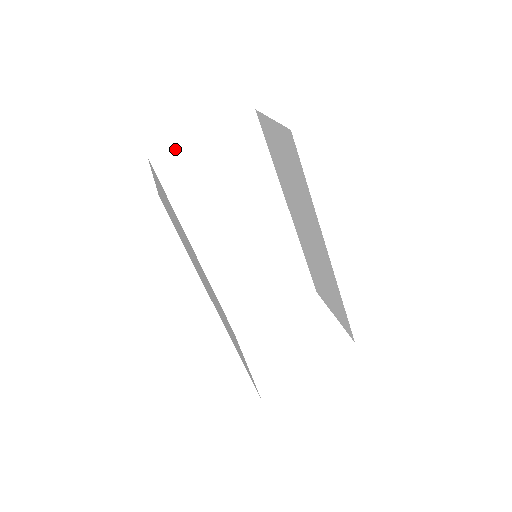
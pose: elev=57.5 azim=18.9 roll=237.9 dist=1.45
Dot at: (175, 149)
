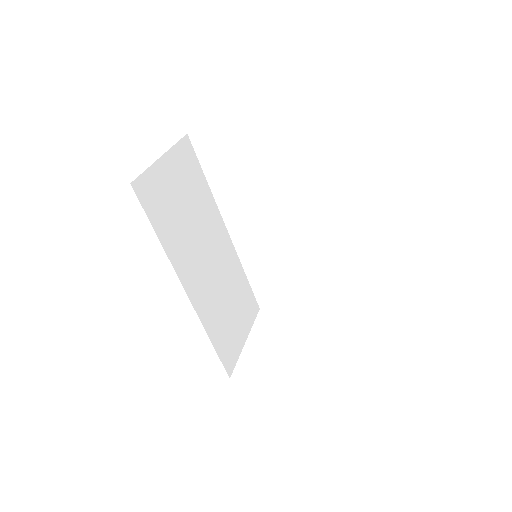
Dot at: (148, 174)
